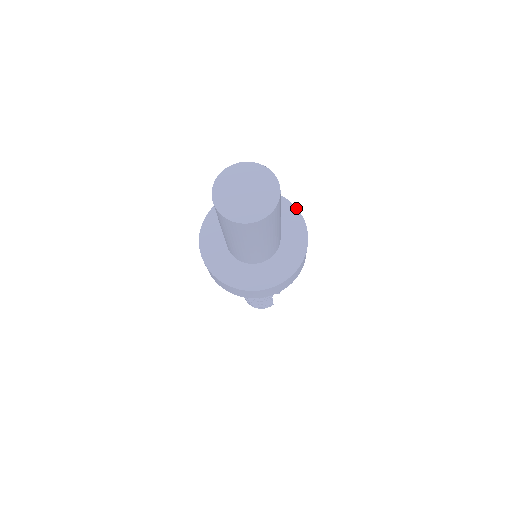
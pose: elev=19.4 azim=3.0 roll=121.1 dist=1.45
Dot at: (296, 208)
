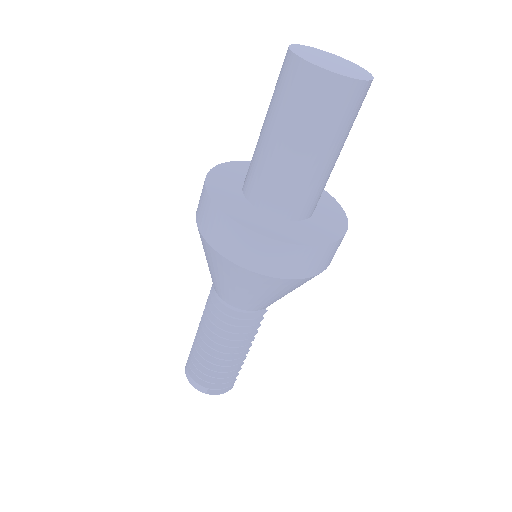
Dot at: occluded
